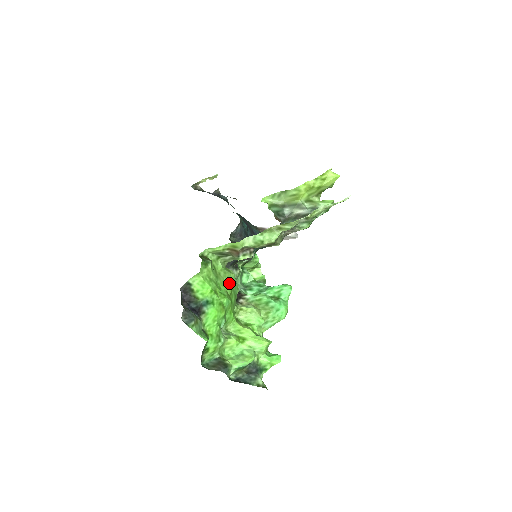
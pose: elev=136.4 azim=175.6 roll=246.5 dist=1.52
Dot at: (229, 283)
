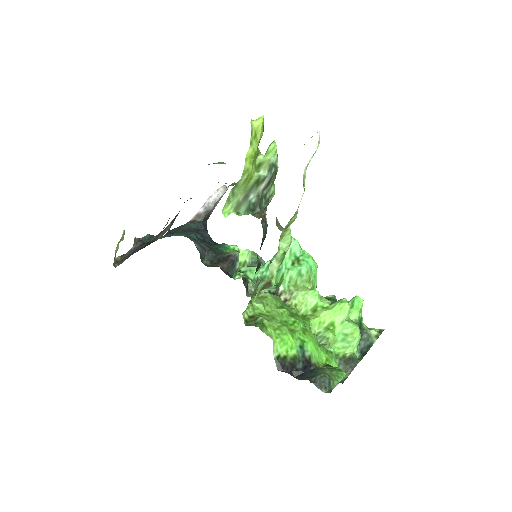
Dot at: (277, 306)
